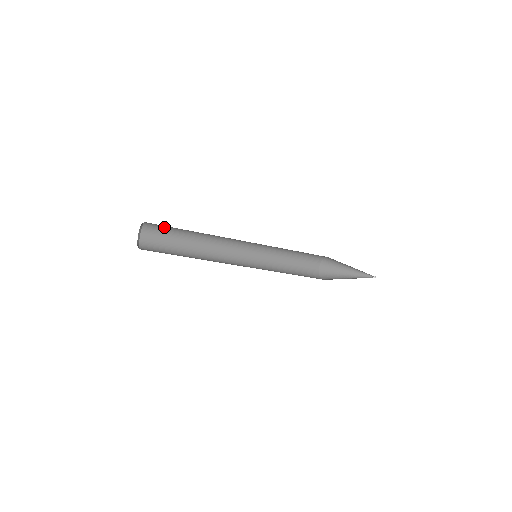
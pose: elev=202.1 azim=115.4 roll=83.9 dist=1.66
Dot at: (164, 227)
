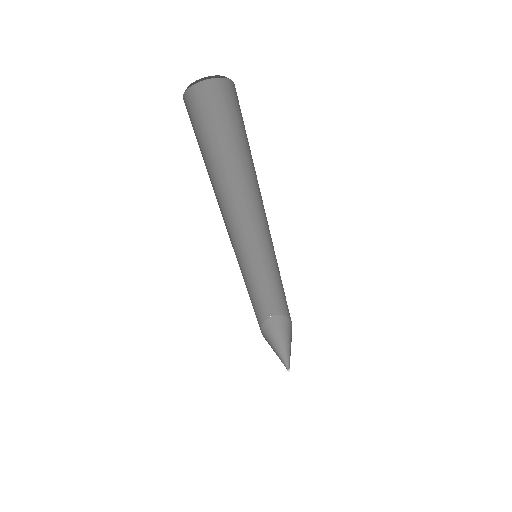
Dot at: (240, 115)
